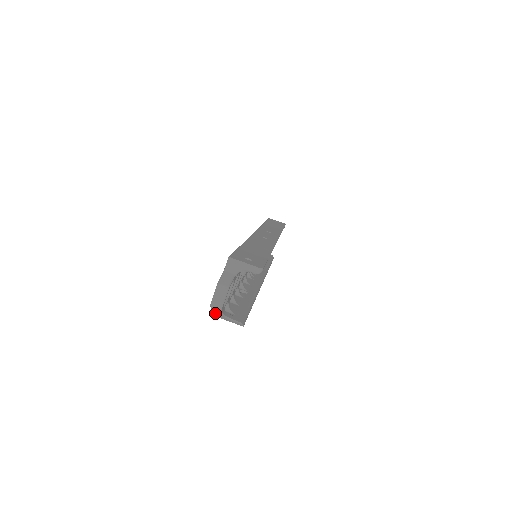
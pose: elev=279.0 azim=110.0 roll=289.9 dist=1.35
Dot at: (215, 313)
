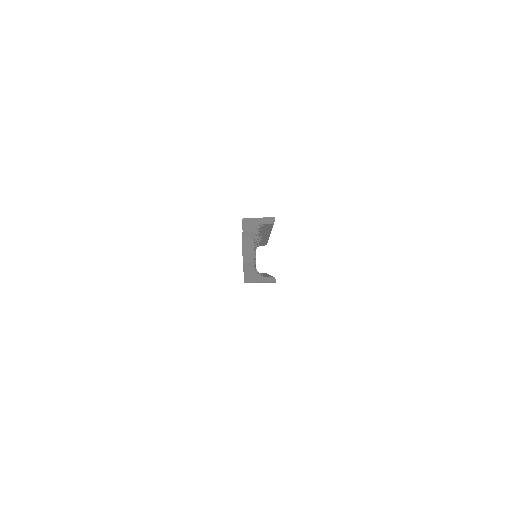
Dot at: (248, 275)
